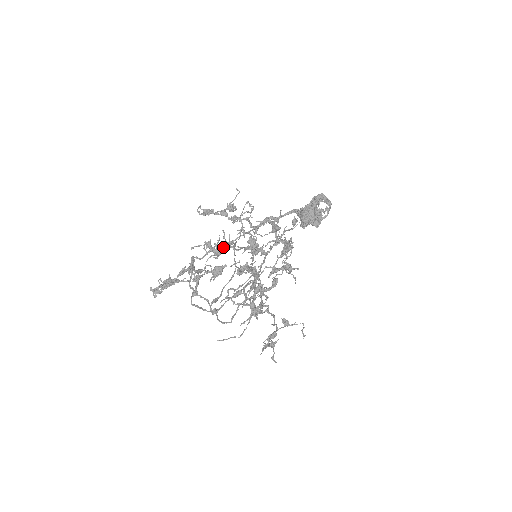
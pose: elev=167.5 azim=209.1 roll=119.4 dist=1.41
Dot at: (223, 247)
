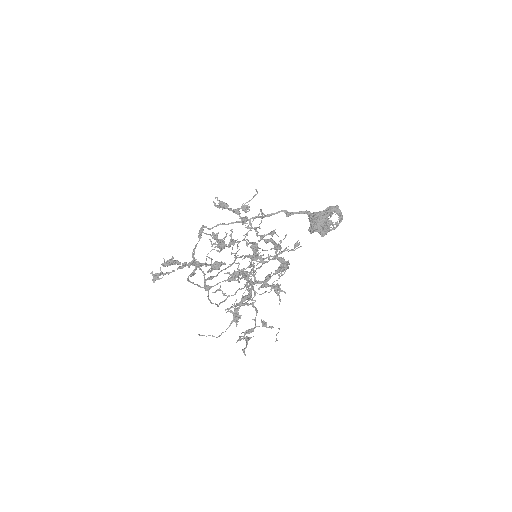
Dot at: occluded
